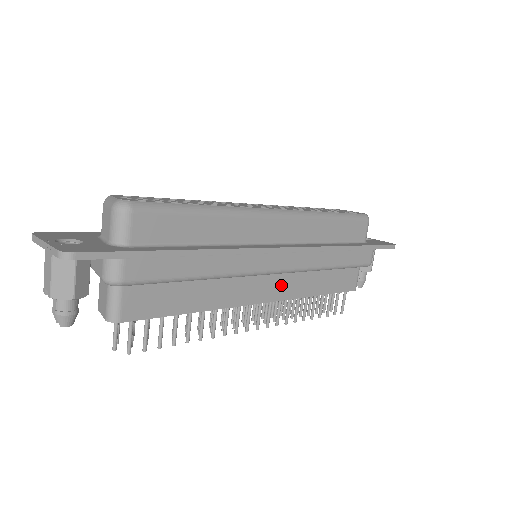
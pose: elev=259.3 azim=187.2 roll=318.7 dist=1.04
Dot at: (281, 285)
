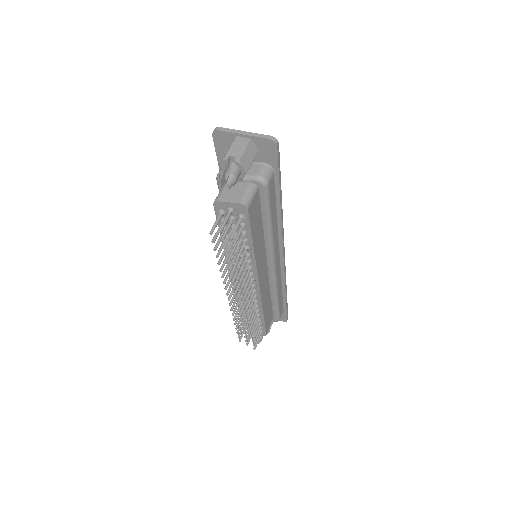
Dot at: (264, 283)
